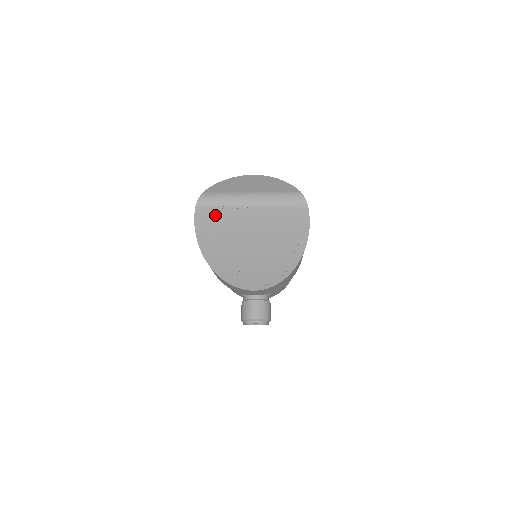
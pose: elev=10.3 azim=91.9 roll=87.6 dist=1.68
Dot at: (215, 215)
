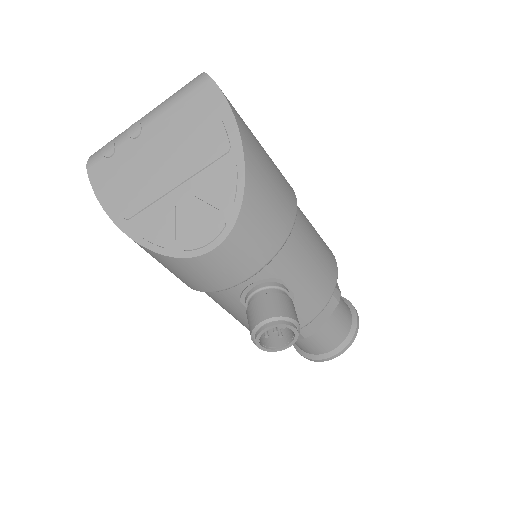
Dot at: (111, 163)
